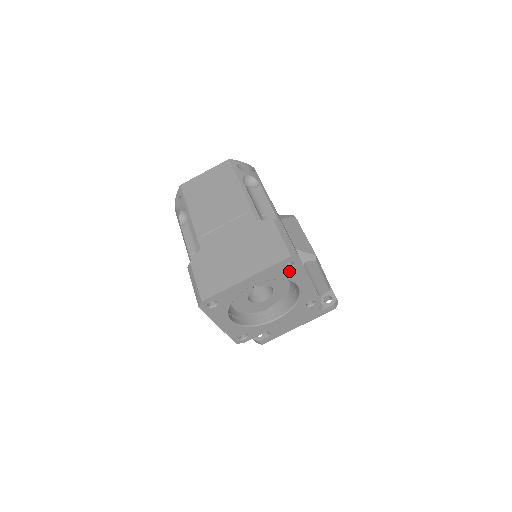
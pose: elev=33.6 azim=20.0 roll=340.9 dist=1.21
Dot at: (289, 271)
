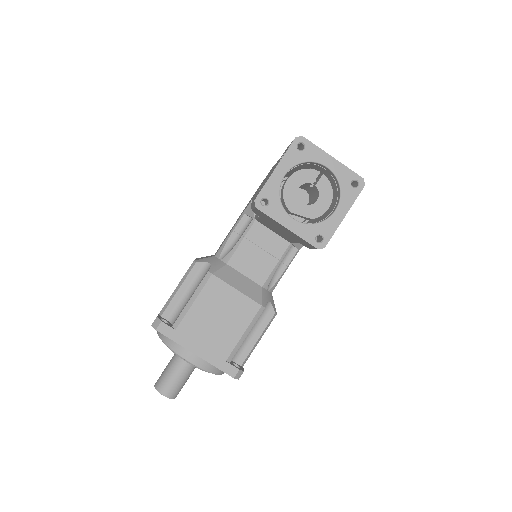
Dot at: (350, 188)
